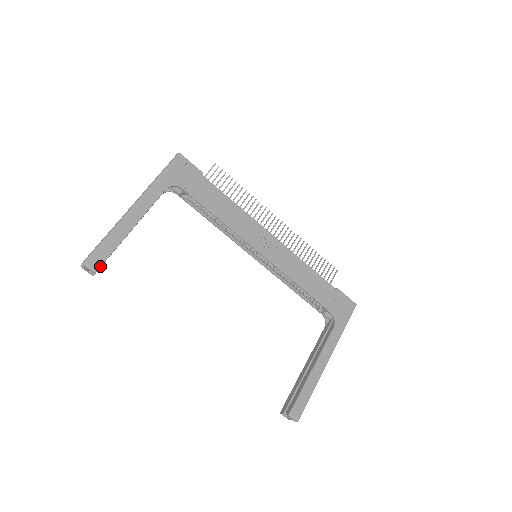
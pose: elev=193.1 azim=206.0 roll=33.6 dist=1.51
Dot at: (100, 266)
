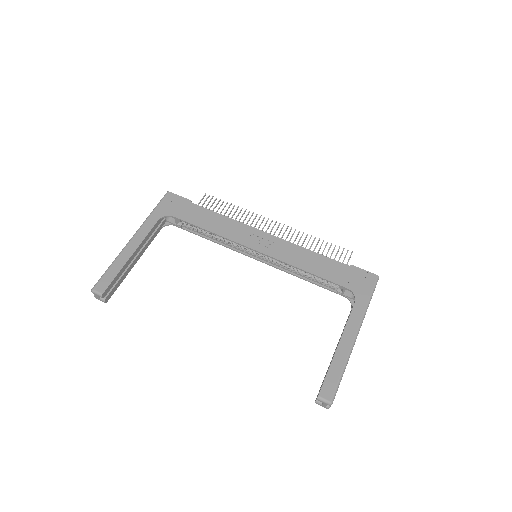
Dot at: (105, 289)
